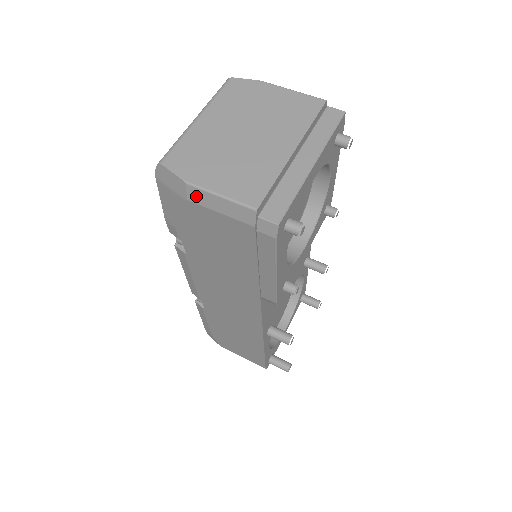
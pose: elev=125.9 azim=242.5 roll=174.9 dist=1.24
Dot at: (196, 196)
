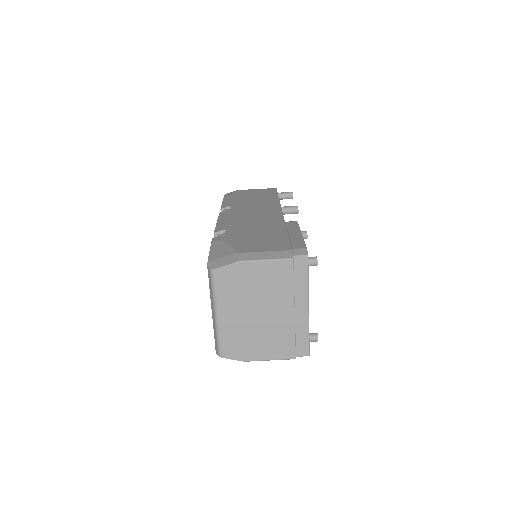
Dot at: occluded
